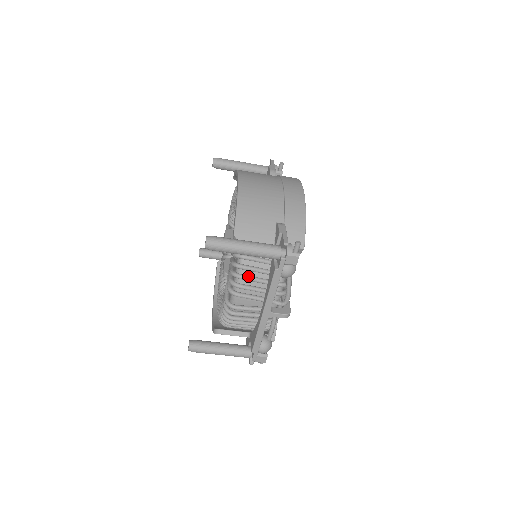
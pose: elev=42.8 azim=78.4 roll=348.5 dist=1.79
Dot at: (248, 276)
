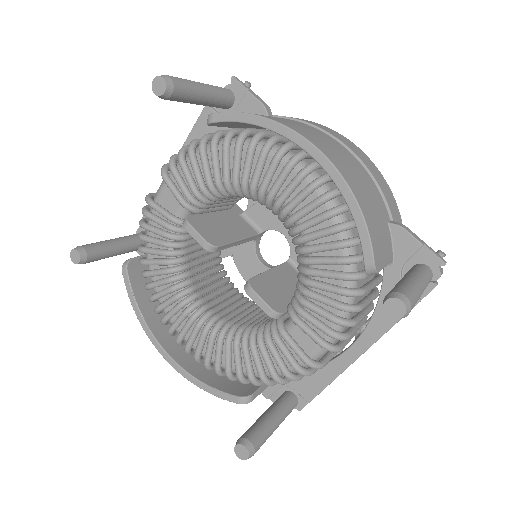
Dot at: (360, 317)
